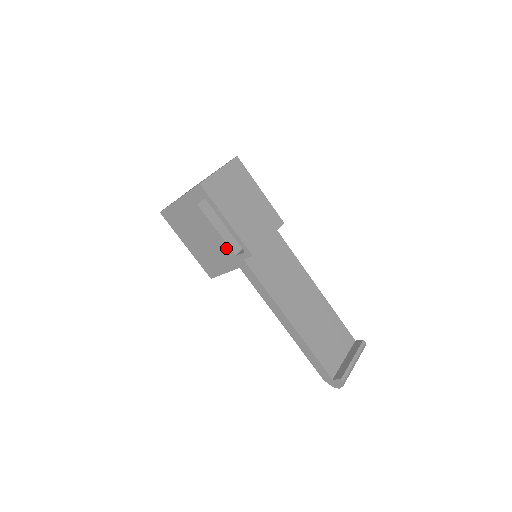
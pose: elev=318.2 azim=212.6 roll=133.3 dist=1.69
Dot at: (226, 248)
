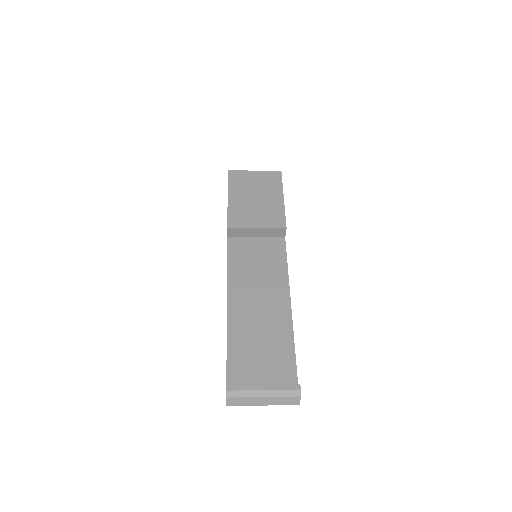
Dot at: occluded
